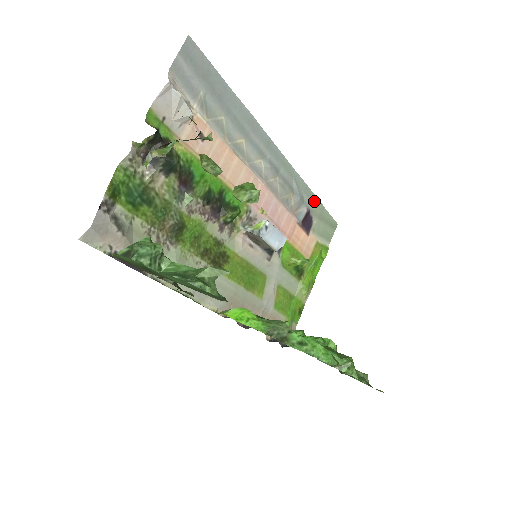
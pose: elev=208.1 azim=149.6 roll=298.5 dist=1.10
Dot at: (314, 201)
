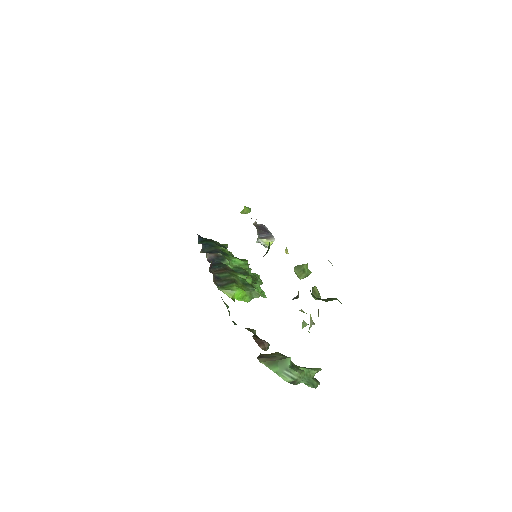
Dot at: occluded
